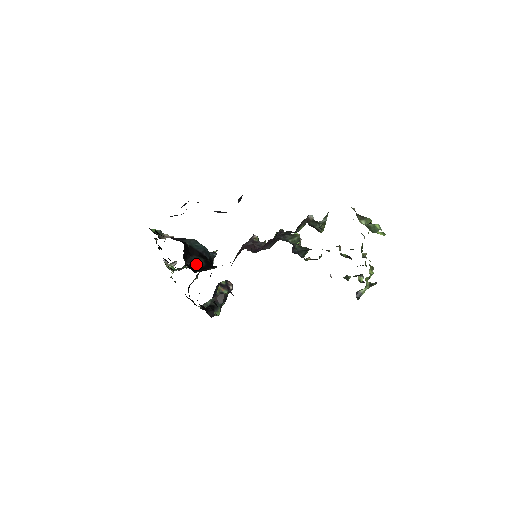
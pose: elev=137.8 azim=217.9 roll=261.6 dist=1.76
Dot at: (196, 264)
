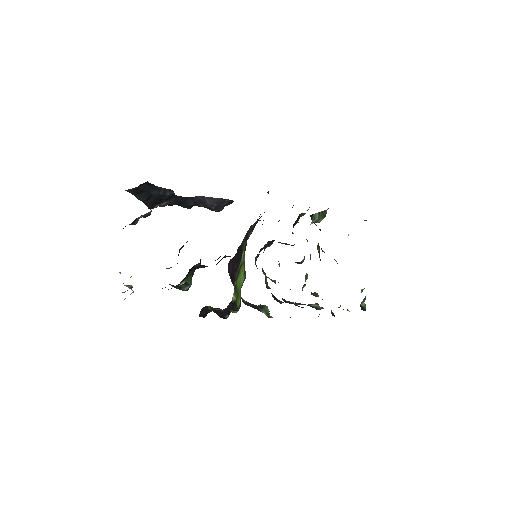
Dot at: occluded
